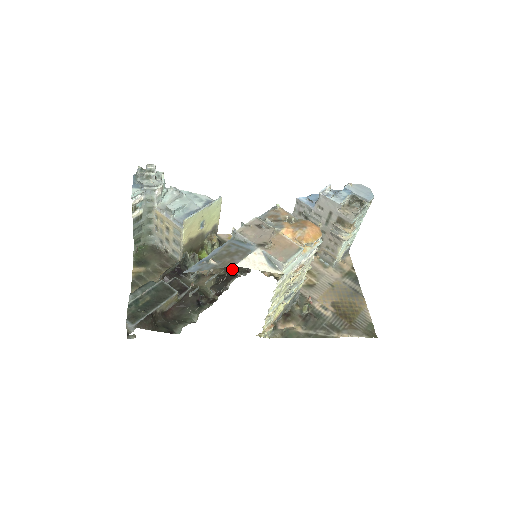
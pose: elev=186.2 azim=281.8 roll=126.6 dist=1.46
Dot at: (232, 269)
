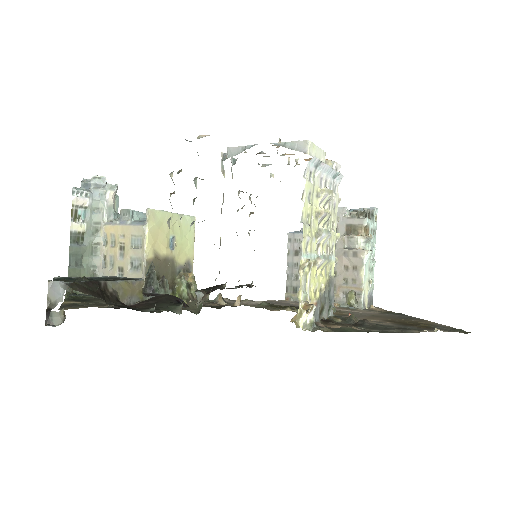
Dot at: occluded
